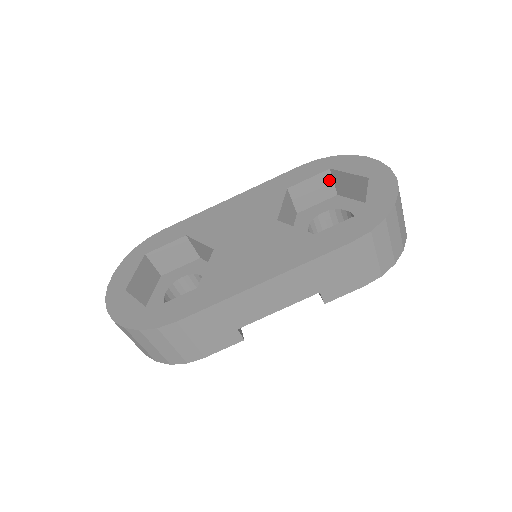
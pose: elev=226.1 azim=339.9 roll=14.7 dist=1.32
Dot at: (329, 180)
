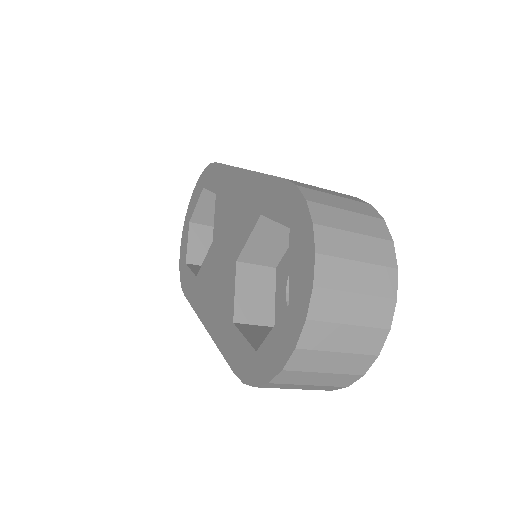
Dot at: occluded
